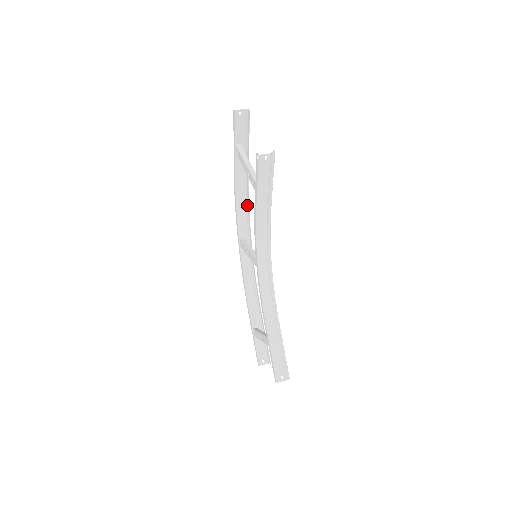
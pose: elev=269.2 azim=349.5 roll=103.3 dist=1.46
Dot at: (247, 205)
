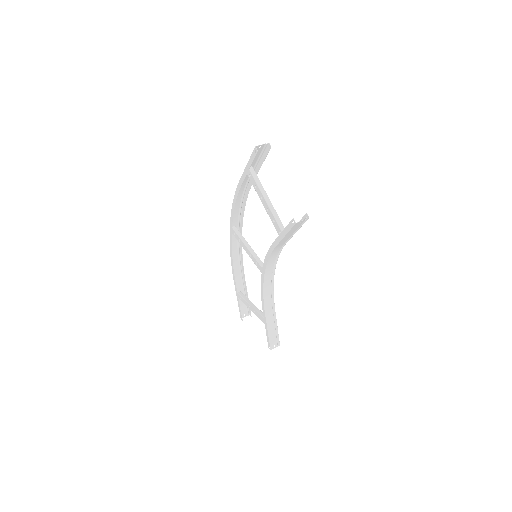
Dot at: (243, 201)
